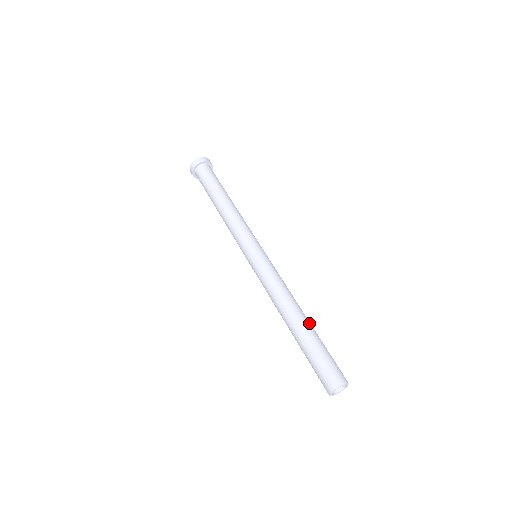
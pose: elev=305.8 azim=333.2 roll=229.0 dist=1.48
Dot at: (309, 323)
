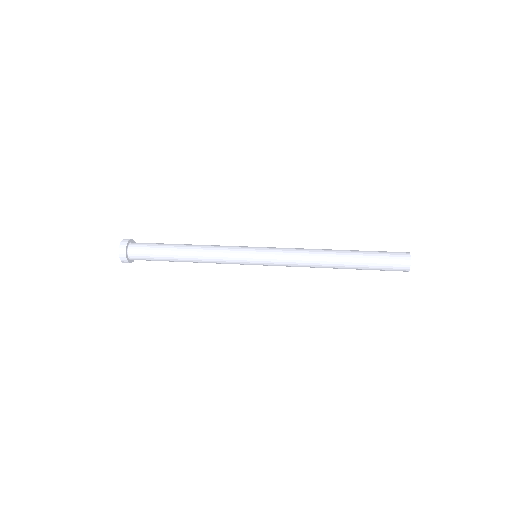
Dot at: occluded
